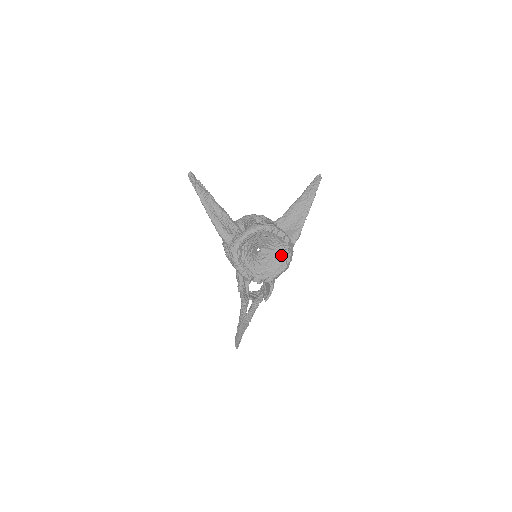
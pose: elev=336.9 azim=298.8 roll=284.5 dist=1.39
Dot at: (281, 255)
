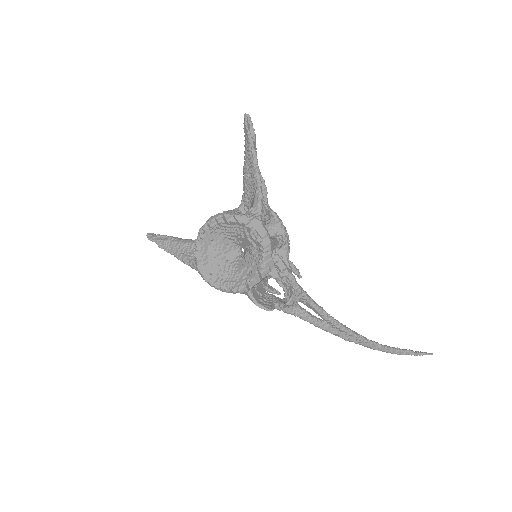
Dot at: (251, 238)
